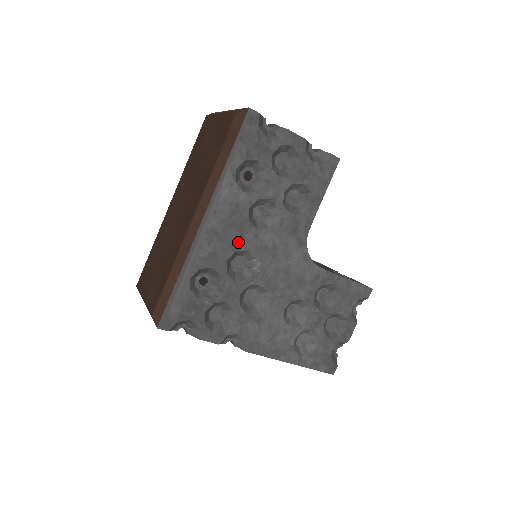
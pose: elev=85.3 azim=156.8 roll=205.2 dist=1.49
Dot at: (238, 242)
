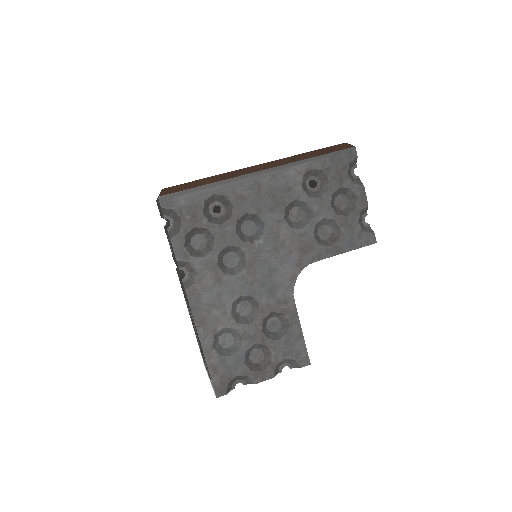
Dot at: (265, 211)
